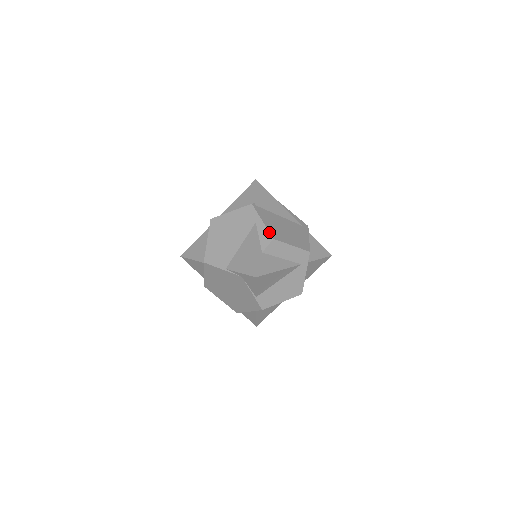
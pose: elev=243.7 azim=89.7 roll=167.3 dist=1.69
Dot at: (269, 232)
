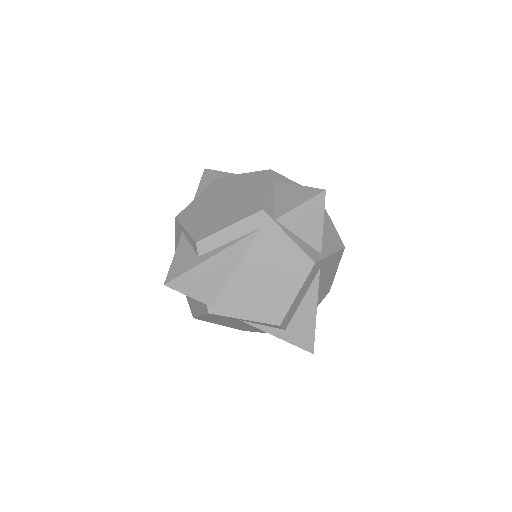
Dot at: (266, 324)
